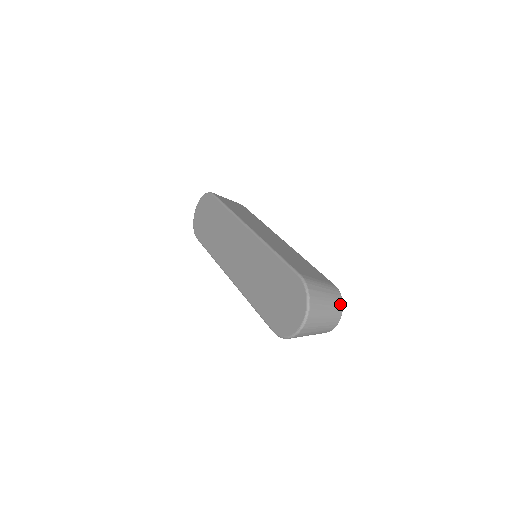
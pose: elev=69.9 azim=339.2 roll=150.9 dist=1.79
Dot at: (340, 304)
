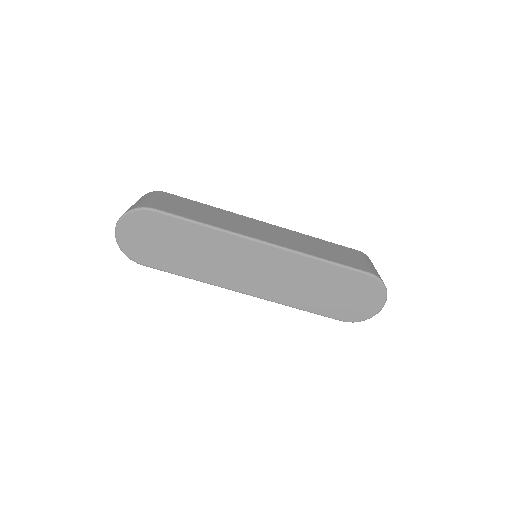
Dot at: occluded
